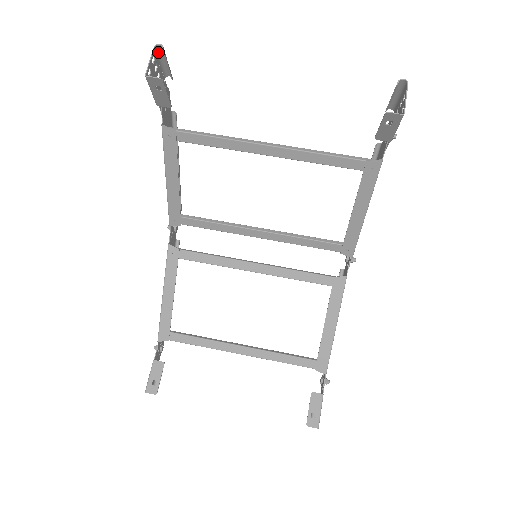
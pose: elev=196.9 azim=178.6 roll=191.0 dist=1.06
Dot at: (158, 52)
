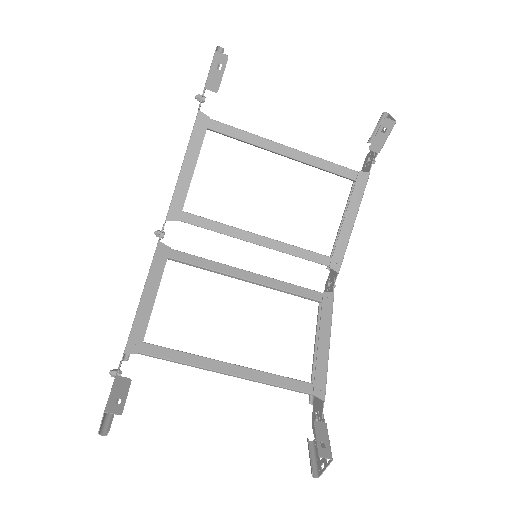
Dot at: occluded
